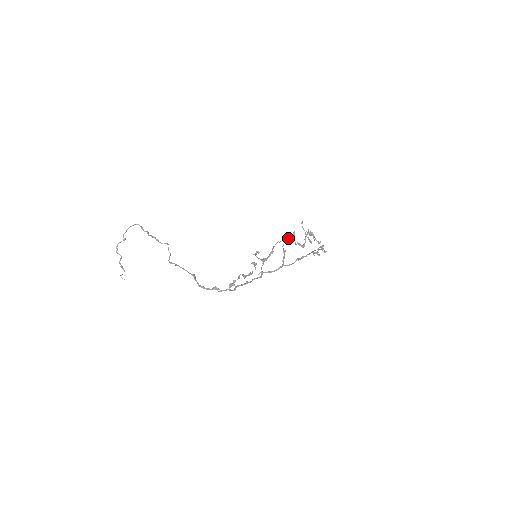
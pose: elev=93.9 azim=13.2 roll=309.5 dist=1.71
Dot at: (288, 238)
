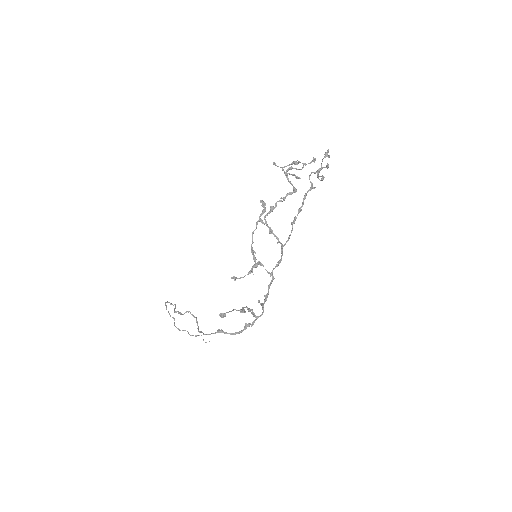
Dot at: (260, 216)
